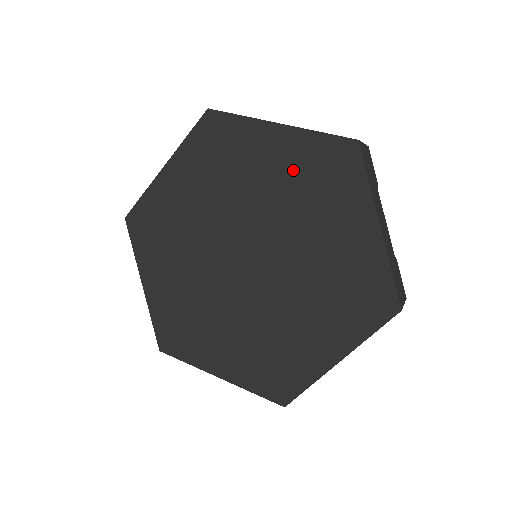
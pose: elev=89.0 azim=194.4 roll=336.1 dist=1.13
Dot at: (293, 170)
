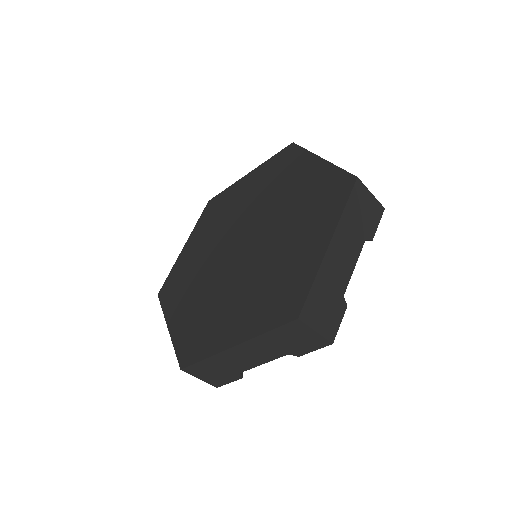
Dot at: (308, 190)
